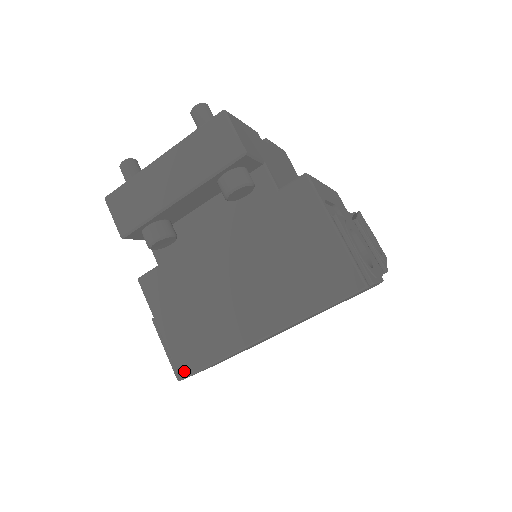
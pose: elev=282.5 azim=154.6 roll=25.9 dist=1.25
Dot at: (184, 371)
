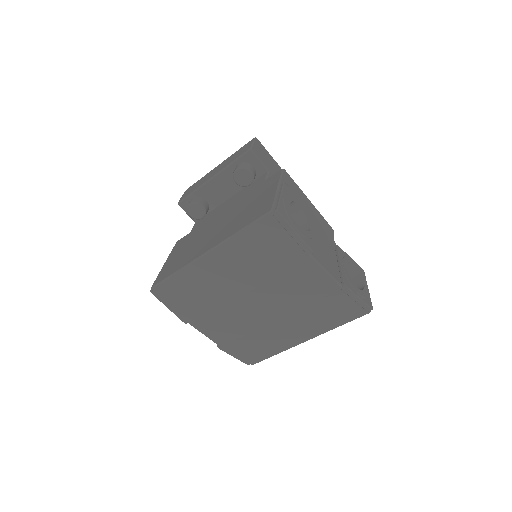
Dot at: (156, 282)
